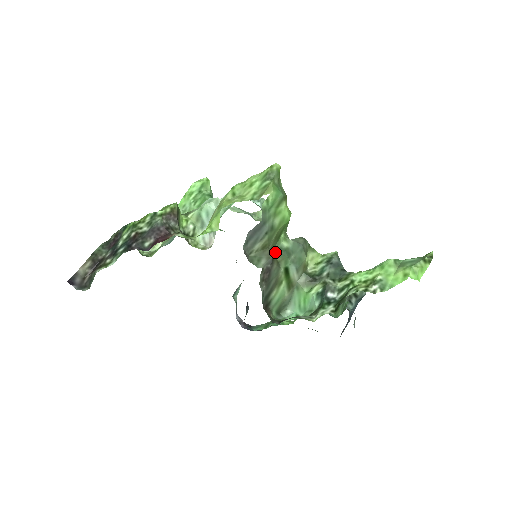
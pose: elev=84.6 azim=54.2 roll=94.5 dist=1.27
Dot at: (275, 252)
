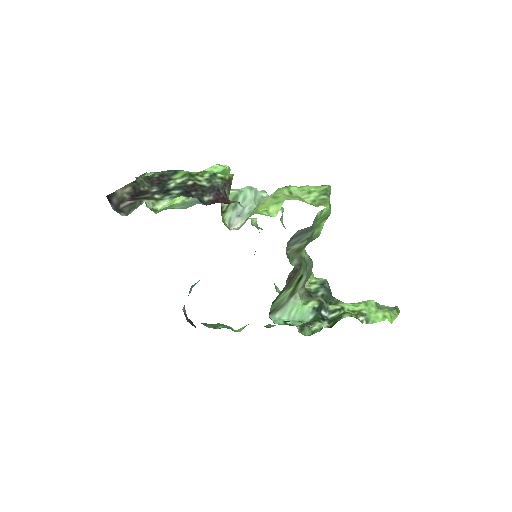
Dot at: occluded
